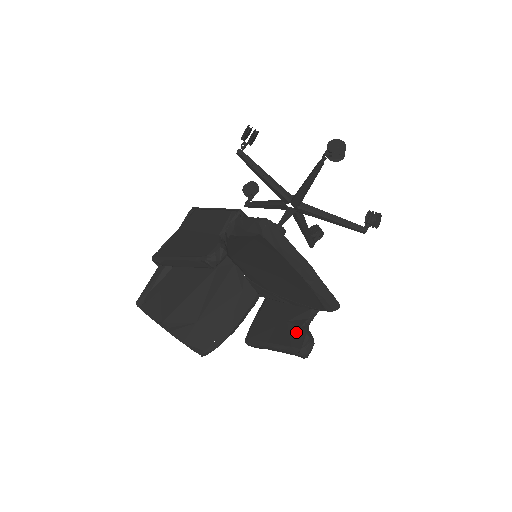
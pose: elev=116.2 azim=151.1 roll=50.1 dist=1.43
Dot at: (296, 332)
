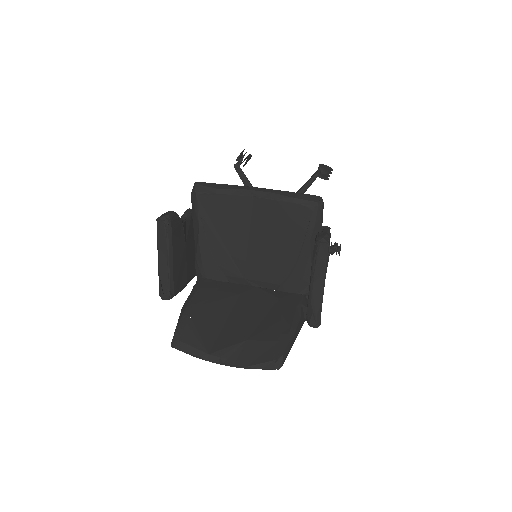
Dot at: occluded
